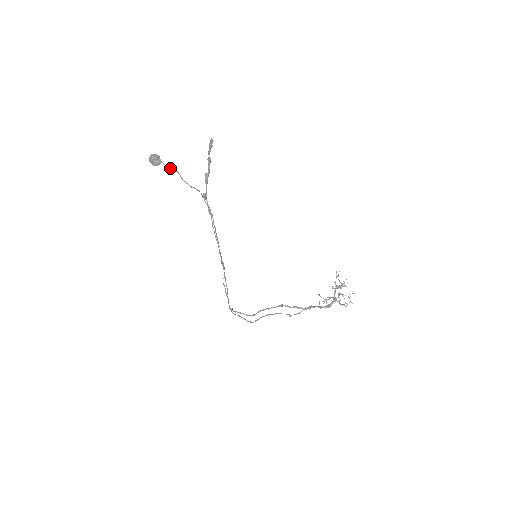
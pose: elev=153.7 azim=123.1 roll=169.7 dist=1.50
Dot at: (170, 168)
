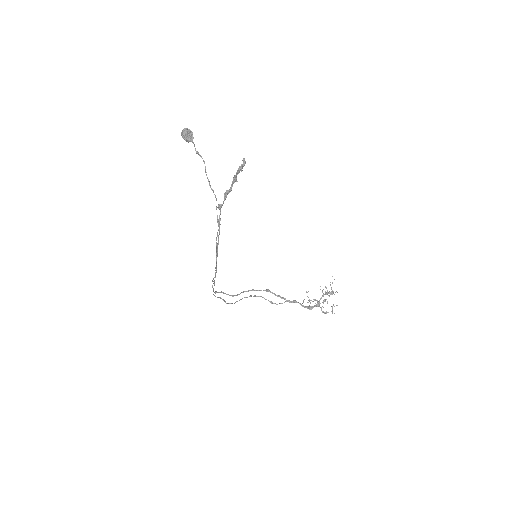
Dot at: (198, 154)
